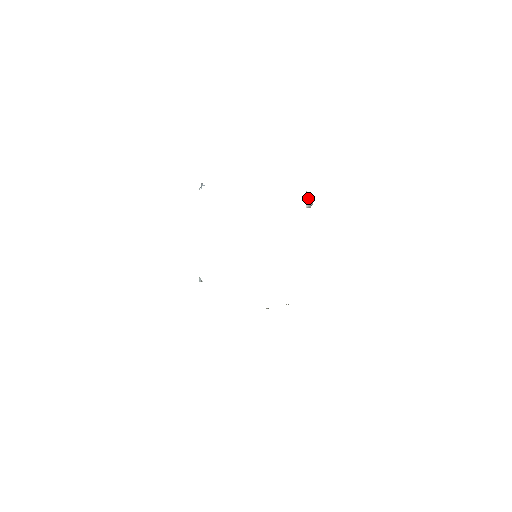
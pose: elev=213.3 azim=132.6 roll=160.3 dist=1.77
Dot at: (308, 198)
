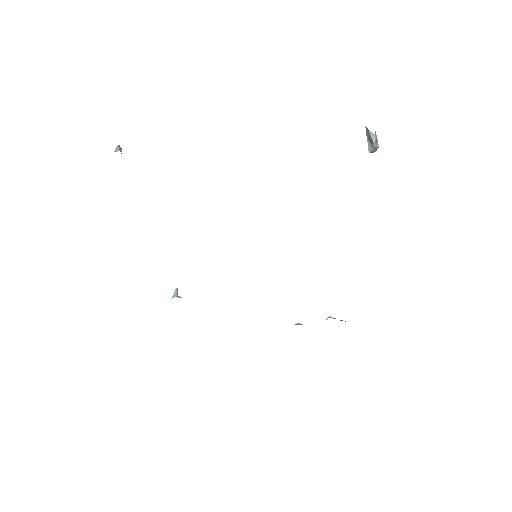
Dot at: (369, 137)
